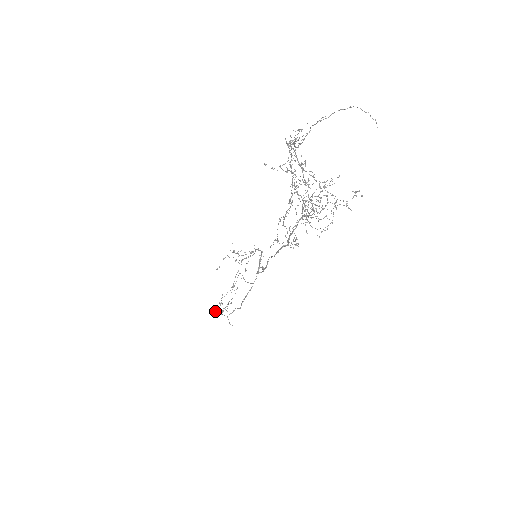
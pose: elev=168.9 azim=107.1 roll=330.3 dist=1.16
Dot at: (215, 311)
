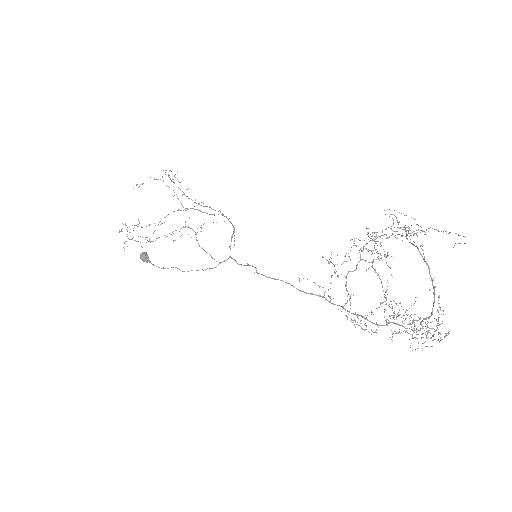
Dot at: (145, 257)
